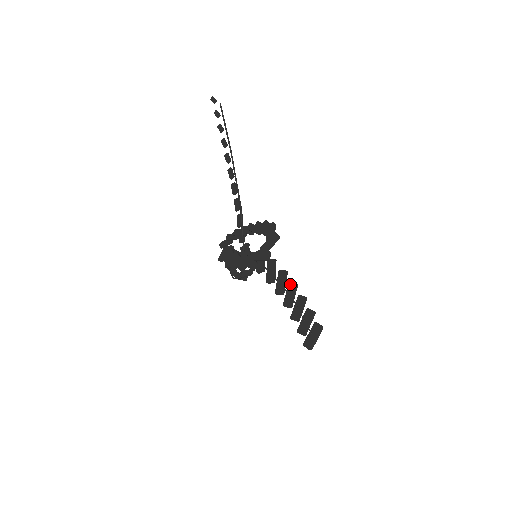
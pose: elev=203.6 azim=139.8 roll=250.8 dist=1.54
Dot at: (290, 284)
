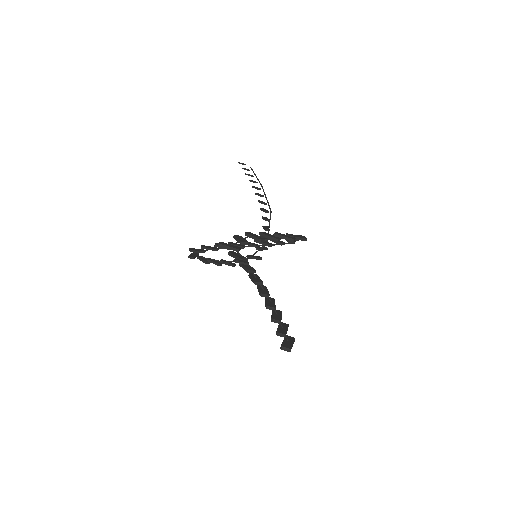
Dot at: occluded
